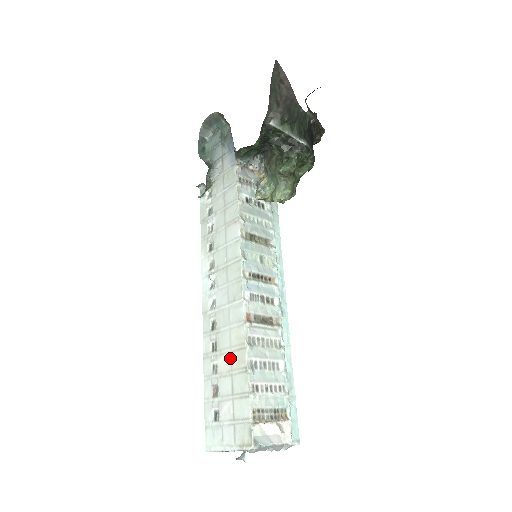
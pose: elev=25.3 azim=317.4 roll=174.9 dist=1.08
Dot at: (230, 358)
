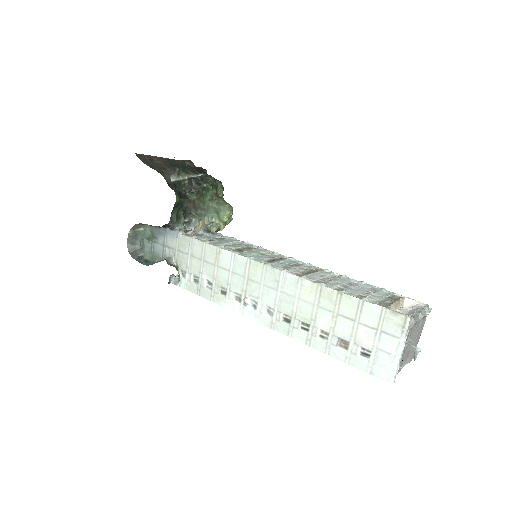
Dot at: (322, 310)
